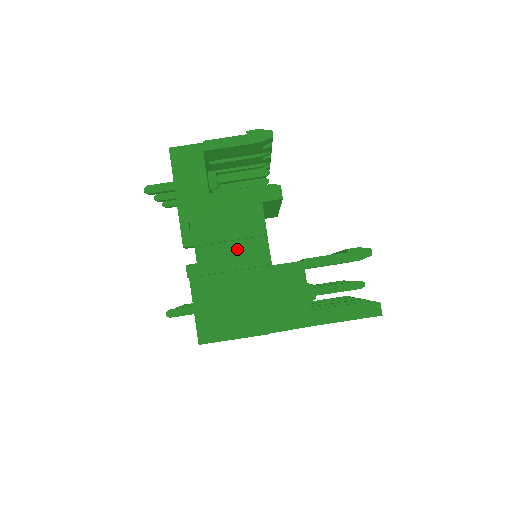
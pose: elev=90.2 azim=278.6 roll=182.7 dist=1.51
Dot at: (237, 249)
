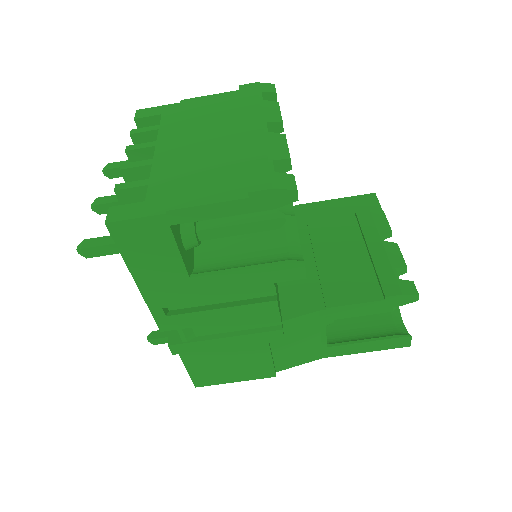
Dot at: (236, 324)
